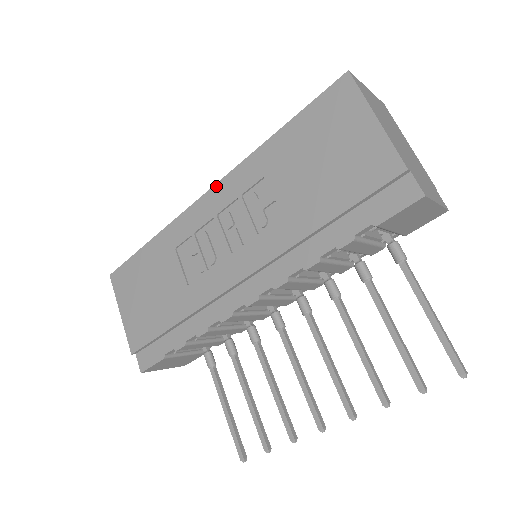
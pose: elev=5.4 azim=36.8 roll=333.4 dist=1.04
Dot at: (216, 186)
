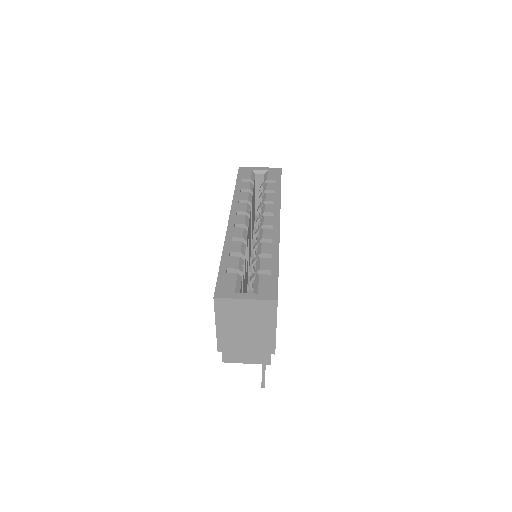
Dot at: (228, 225)
